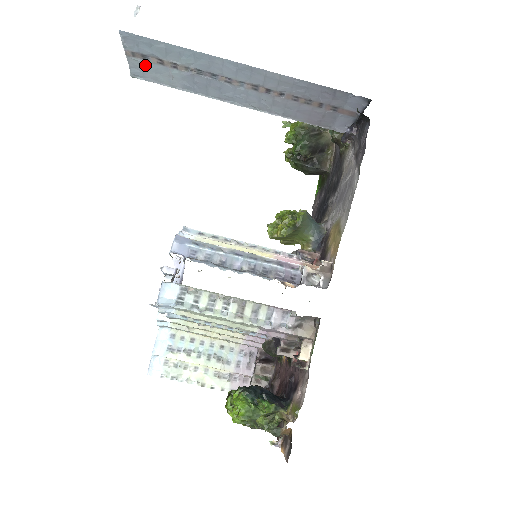
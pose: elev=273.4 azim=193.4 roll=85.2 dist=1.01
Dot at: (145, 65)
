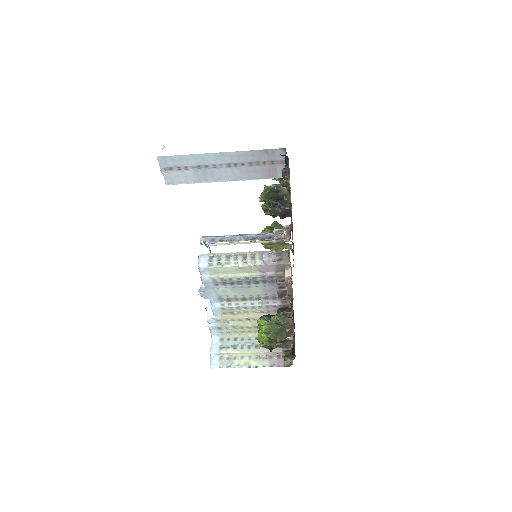
Dot at: (172, 174)
